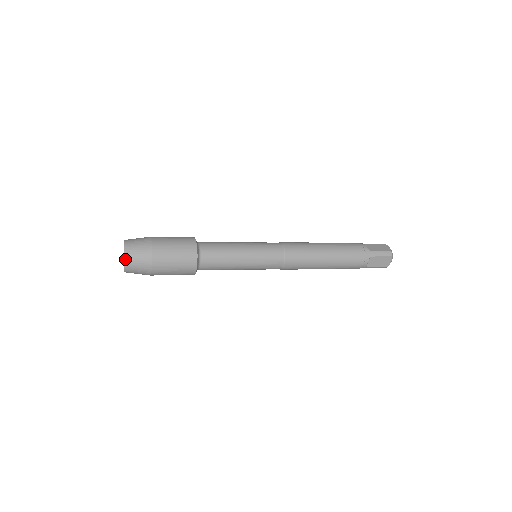
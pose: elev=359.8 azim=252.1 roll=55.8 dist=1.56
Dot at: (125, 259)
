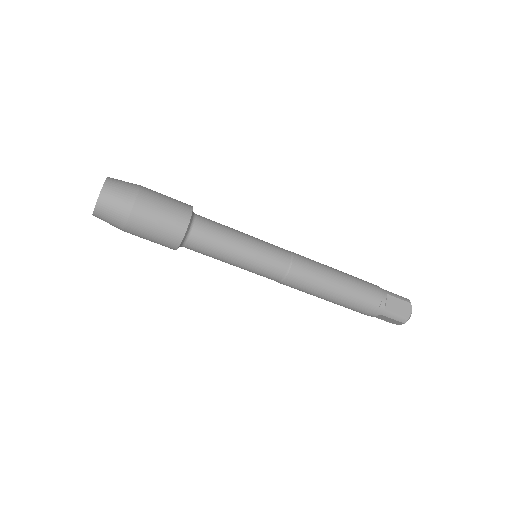
Dot at: (105, 183)
